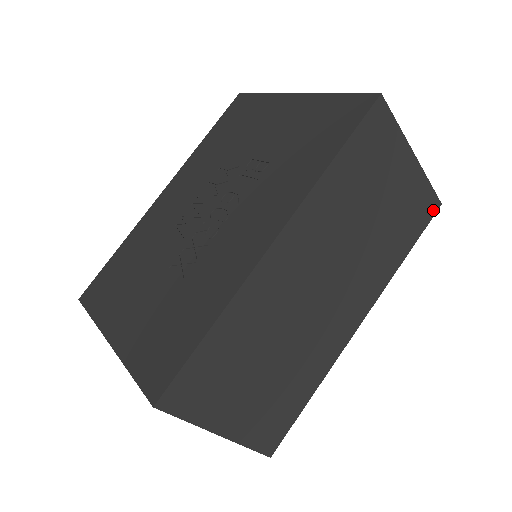
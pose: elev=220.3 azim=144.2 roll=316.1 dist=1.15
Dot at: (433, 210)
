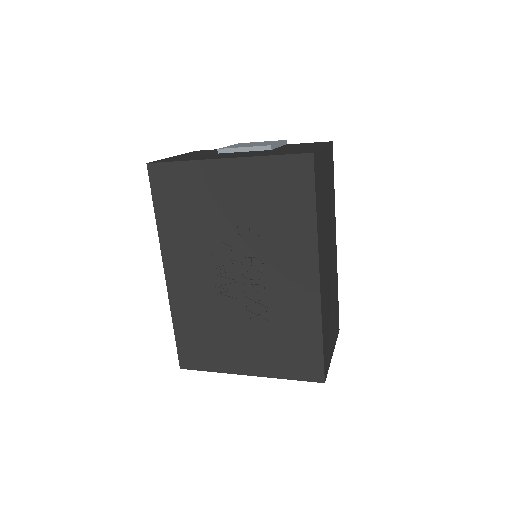
Dot at: (332, 151)
